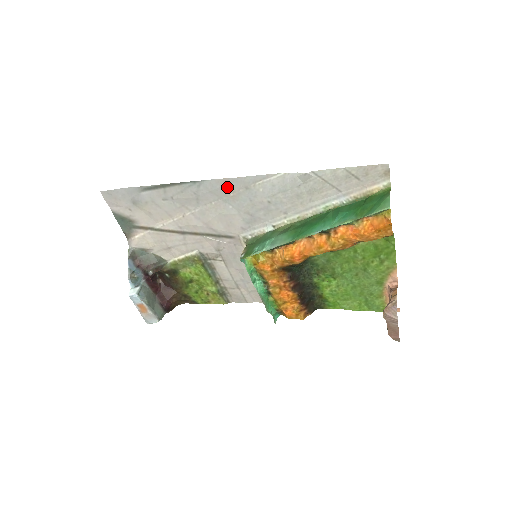
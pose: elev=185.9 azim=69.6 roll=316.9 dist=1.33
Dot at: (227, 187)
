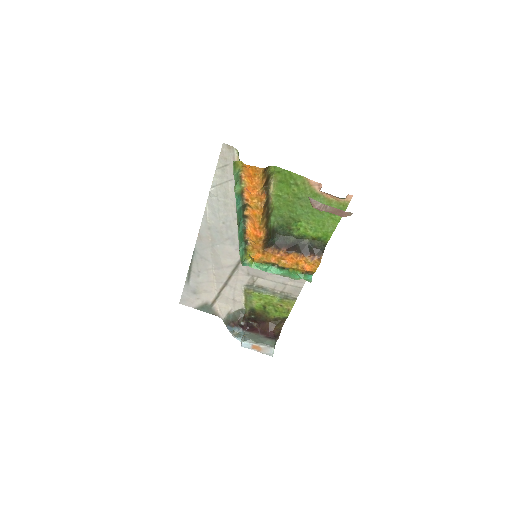
Dot at: (204, 238)
